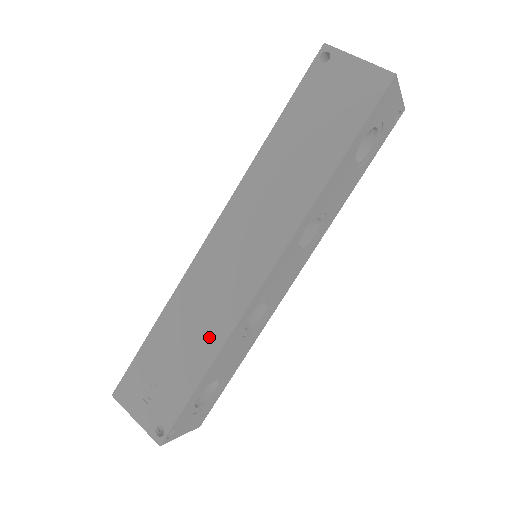
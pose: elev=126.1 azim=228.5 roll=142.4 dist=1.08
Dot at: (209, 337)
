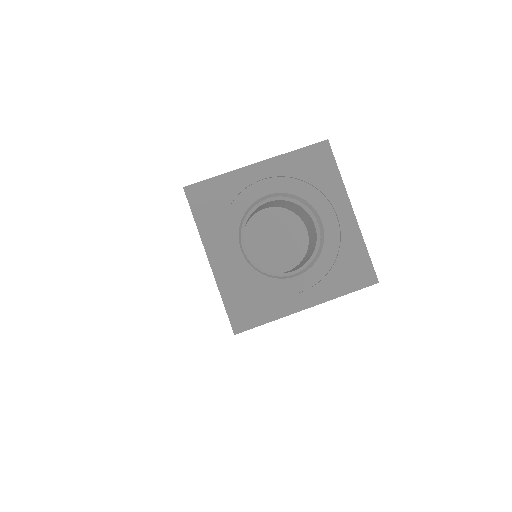
Dot at: occluded
